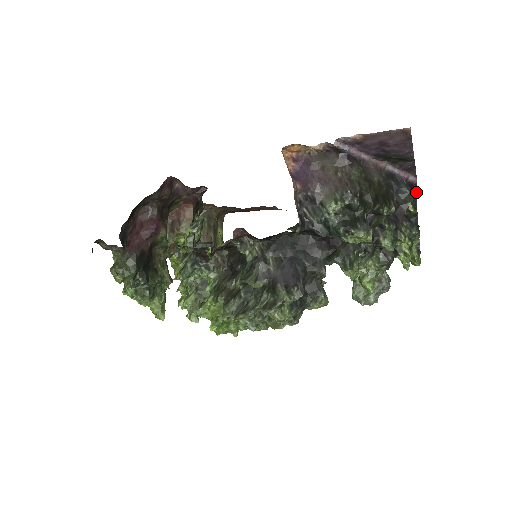
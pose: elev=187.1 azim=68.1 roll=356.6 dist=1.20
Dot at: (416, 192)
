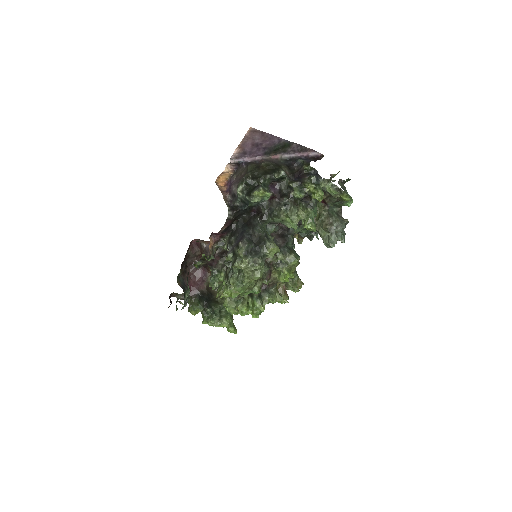
Dot at: (320, 159)
